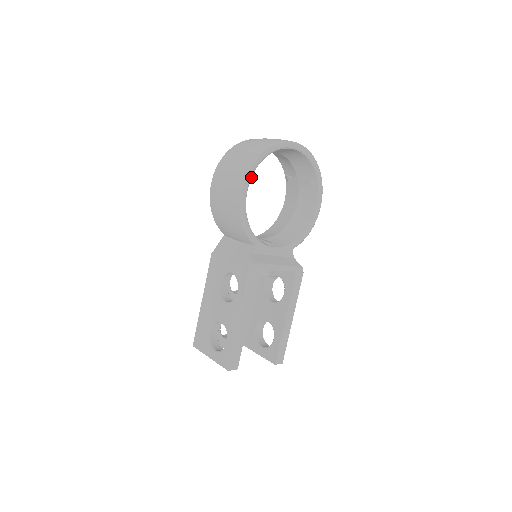
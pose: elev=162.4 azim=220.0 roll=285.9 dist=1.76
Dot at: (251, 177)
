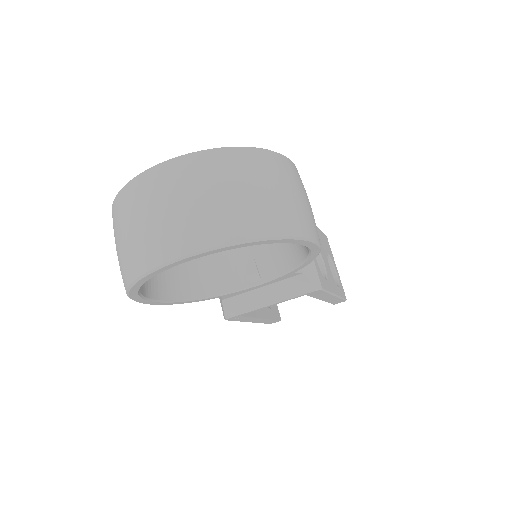
Dot at: (144, 298)
